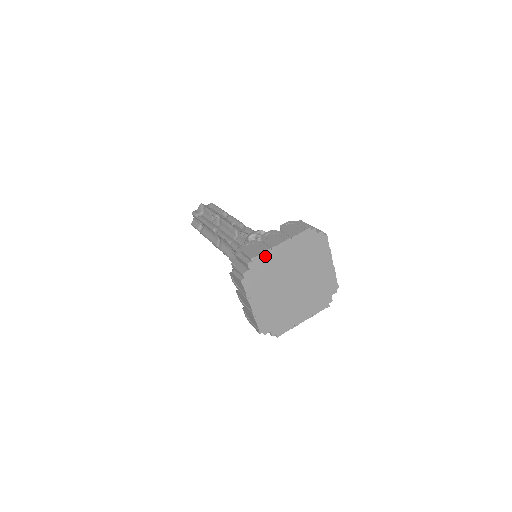
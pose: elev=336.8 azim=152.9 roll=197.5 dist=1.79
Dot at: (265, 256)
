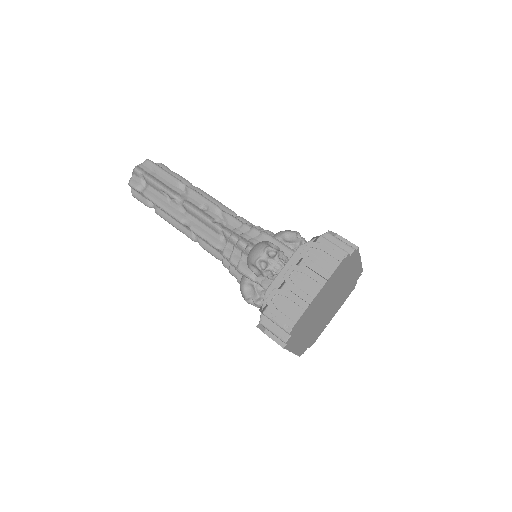
Dot at: (304, 314)
